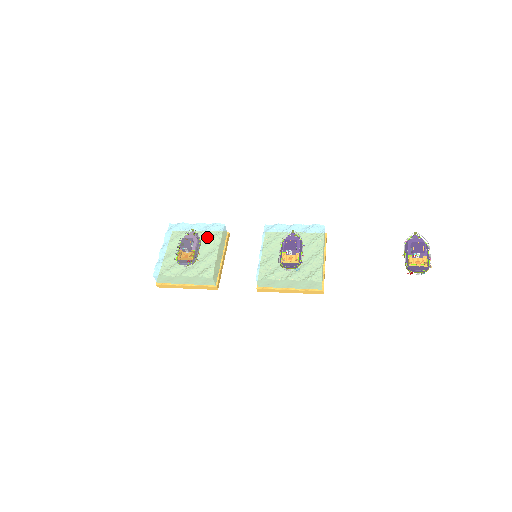
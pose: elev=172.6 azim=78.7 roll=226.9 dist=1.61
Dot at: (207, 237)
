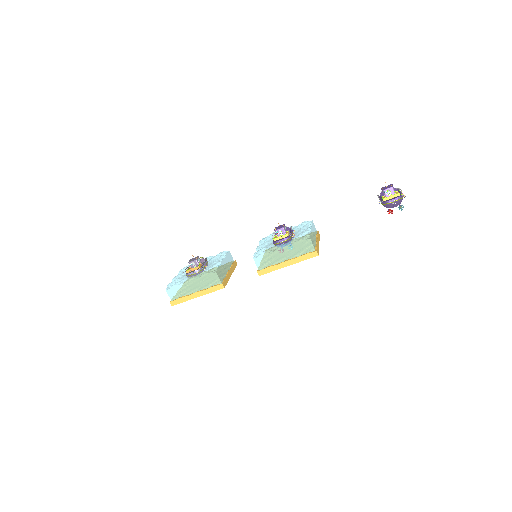
Dot at: (214, 260)
